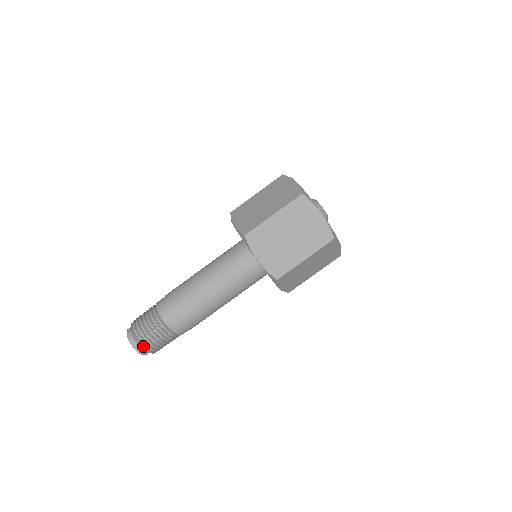
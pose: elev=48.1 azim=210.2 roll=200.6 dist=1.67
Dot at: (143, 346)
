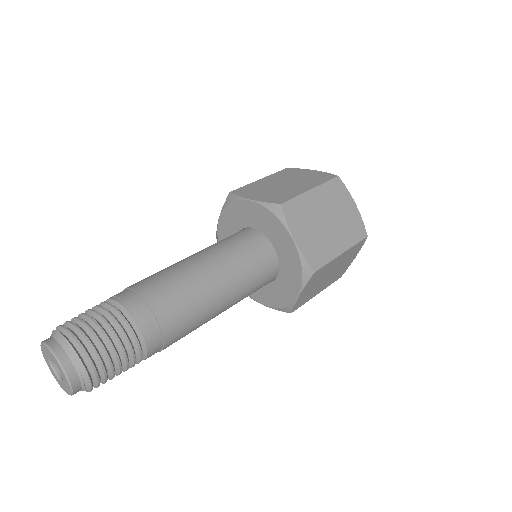
Dot at: (85, 367)
